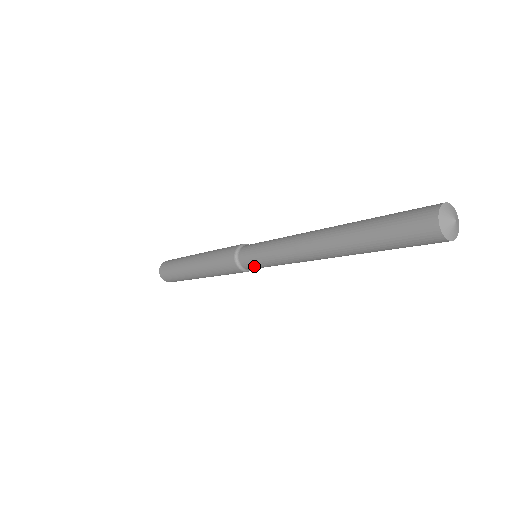
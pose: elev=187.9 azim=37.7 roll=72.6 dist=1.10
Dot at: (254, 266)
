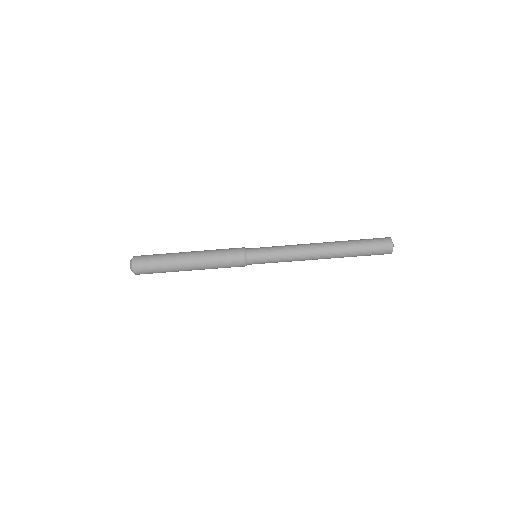
Dot at: (258, 251)
